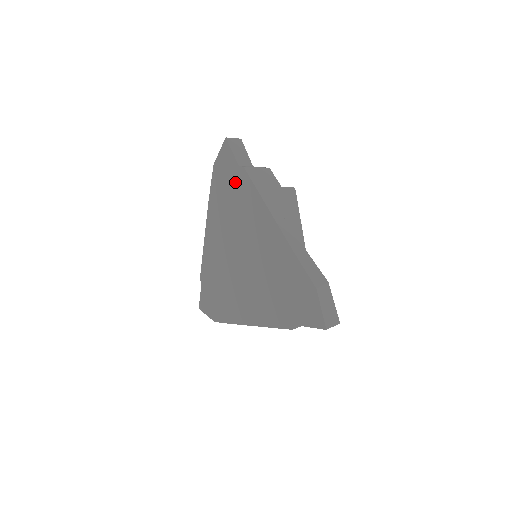
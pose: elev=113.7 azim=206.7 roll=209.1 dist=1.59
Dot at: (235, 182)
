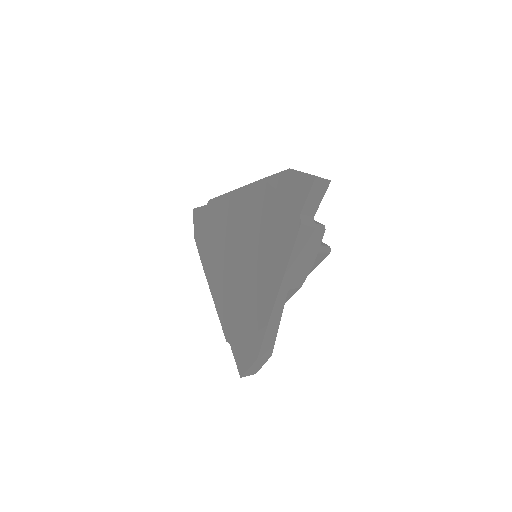
Dot at: (287, 216)
